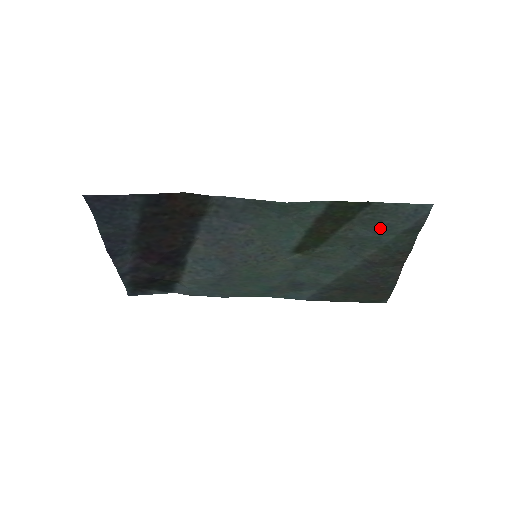
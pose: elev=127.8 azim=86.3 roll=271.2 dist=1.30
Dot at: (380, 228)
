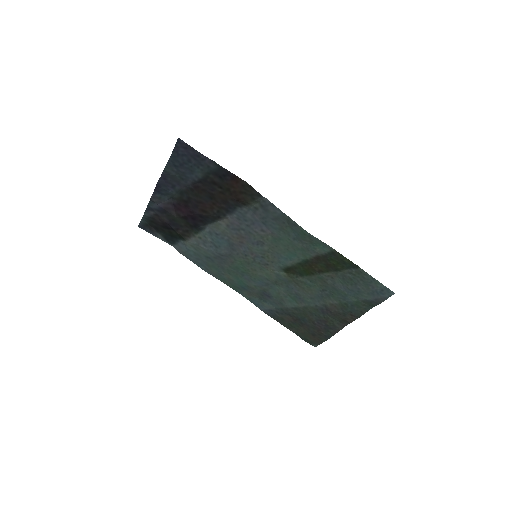
Dot at: (352, 288)
